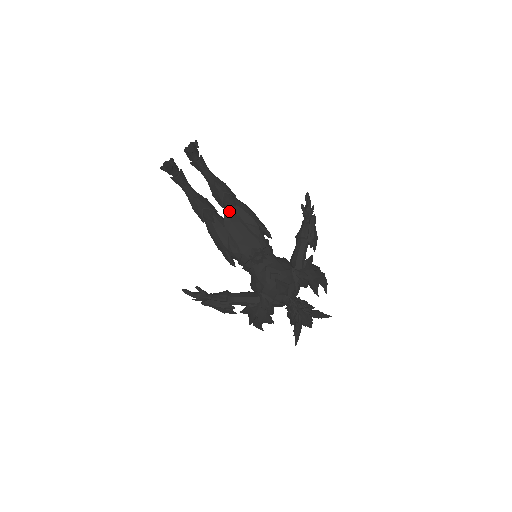
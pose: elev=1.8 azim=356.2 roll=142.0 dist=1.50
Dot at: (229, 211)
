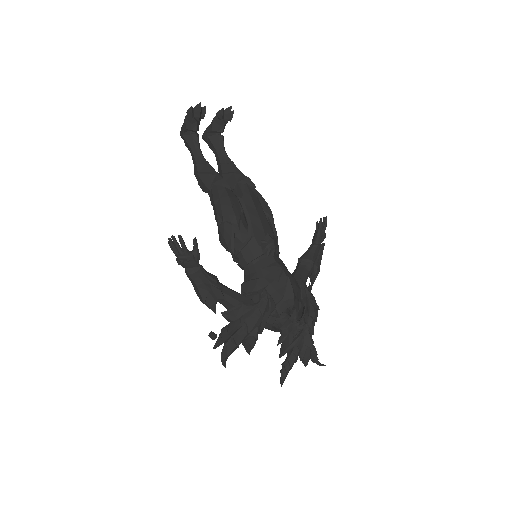
Dot at: occluded
